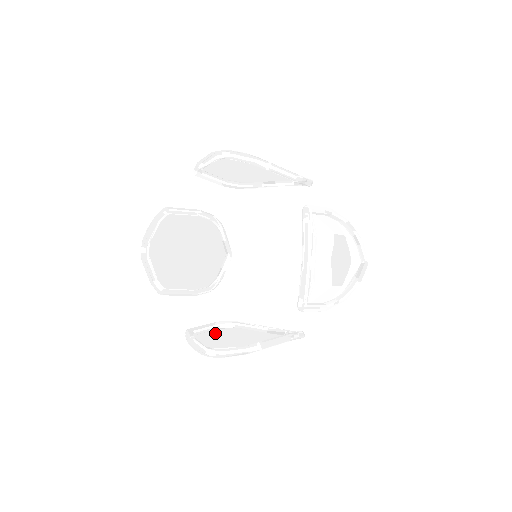
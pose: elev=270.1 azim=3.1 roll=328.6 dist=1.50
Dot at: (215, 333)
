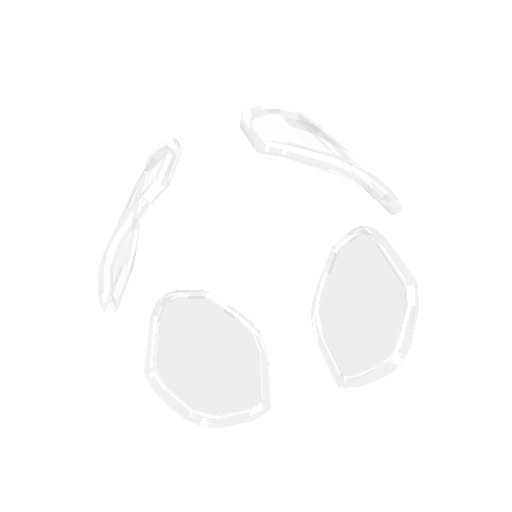
Dot at: (162, 342)
